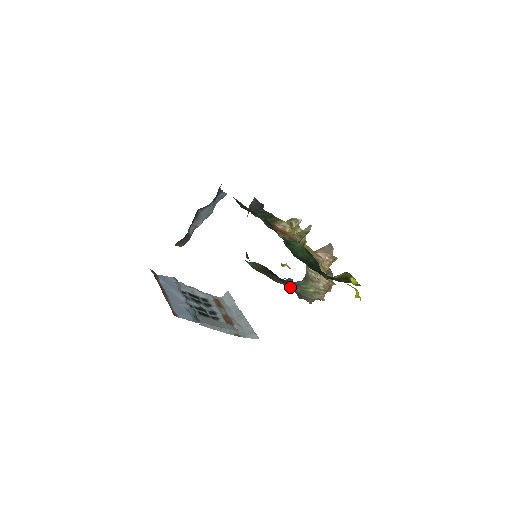
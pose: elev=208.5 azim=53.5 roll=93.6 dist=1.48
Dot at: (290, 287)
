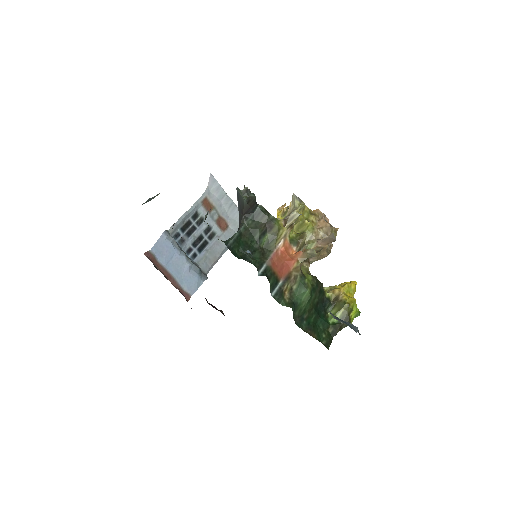
Dot at: occluded
